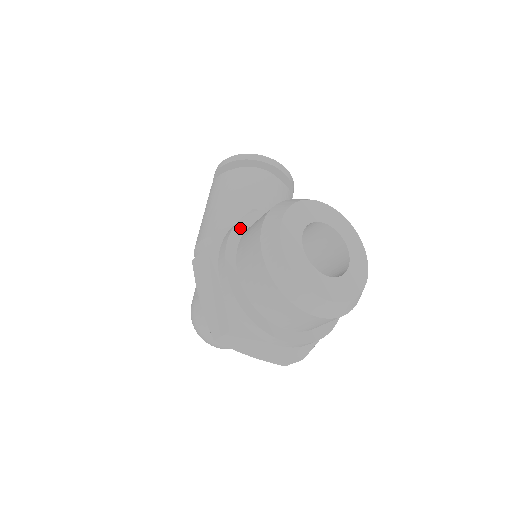
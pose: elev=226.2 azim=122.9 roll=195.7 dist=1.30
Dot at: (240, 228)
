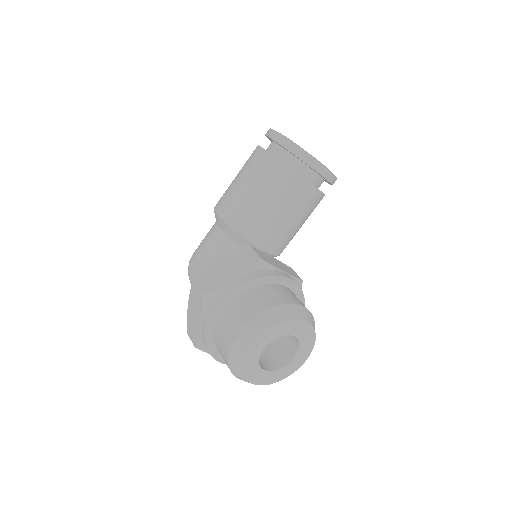
Dot at: (234, 294)
